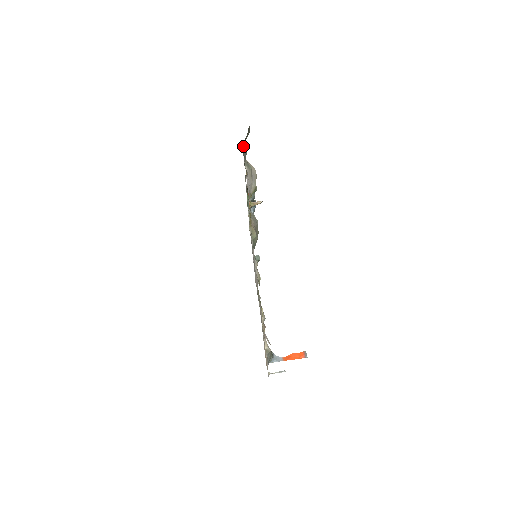
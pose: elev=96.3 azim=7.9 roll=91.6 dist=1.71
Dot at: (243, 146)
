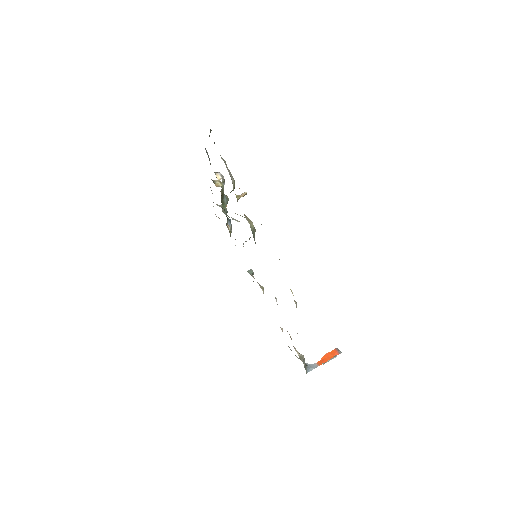
Dot at: (206, 152)
